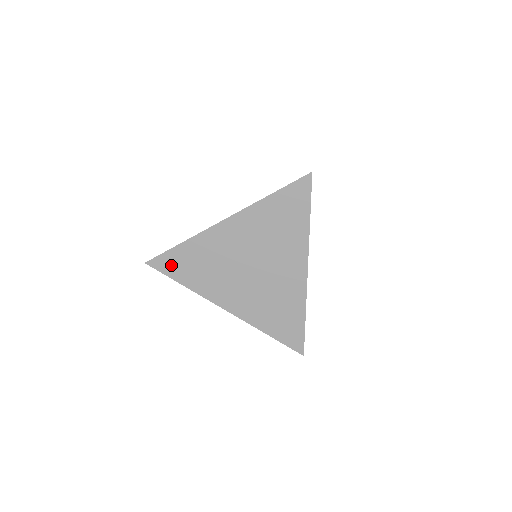
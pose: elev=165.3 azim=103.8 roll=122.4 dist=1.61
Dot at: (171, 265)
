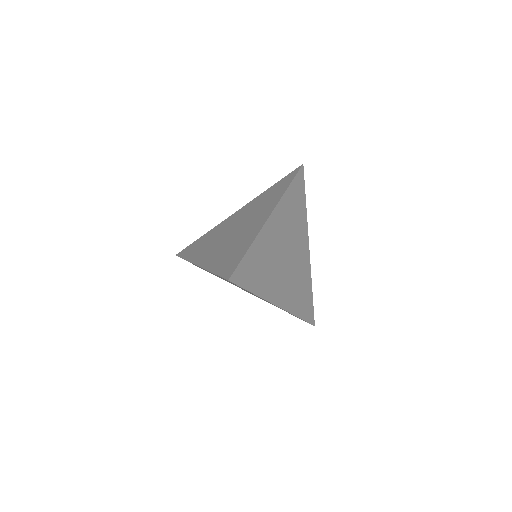
Dot at: (188, 250)
